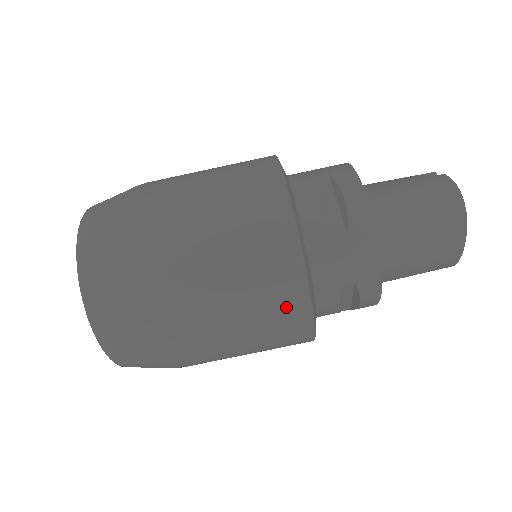
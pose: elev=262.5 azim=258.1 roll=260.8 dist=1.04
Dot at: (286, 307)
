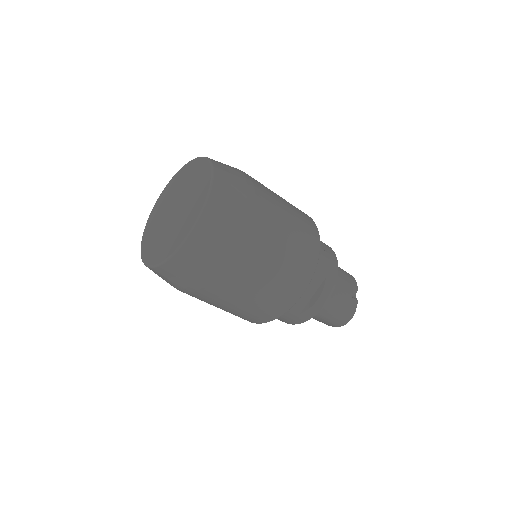
Dot at: (248, 319)
